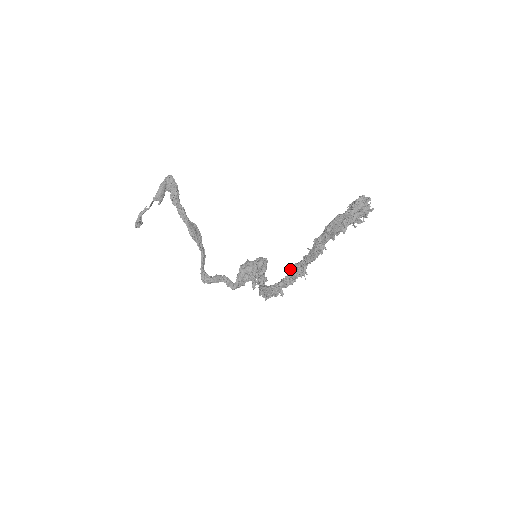
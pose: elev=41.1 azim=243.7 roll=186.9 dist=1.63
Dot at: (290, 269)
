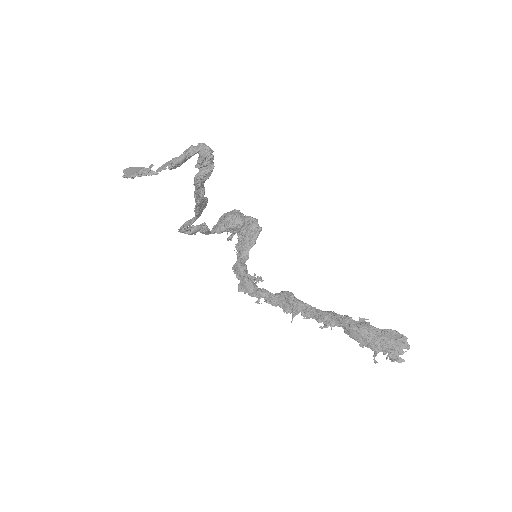
Dot at: (283, 295)
